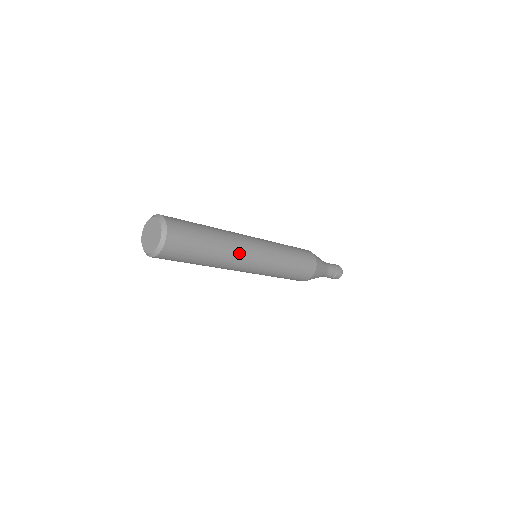
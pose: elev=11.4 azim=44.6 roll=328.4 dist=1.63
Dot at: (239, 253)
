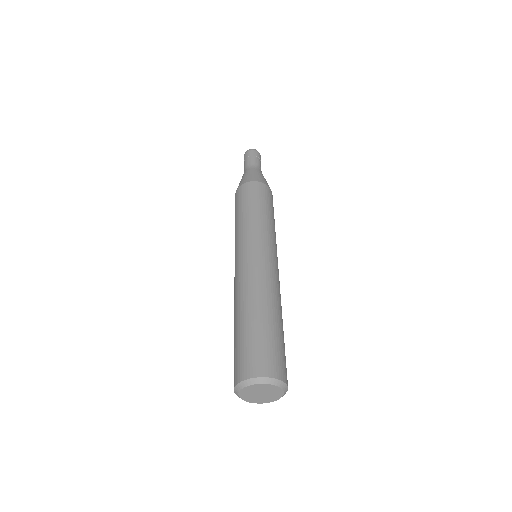
Dot at: (279, 288)
